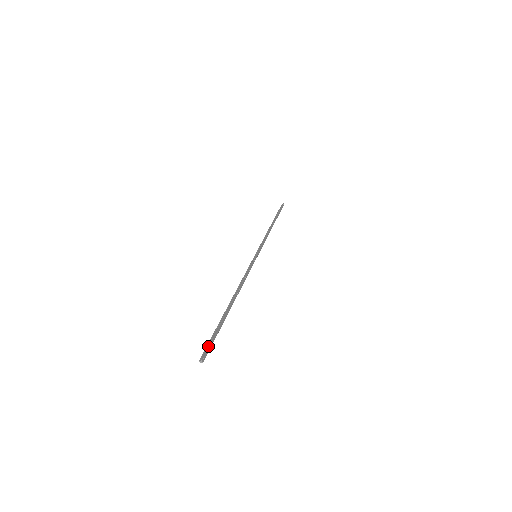
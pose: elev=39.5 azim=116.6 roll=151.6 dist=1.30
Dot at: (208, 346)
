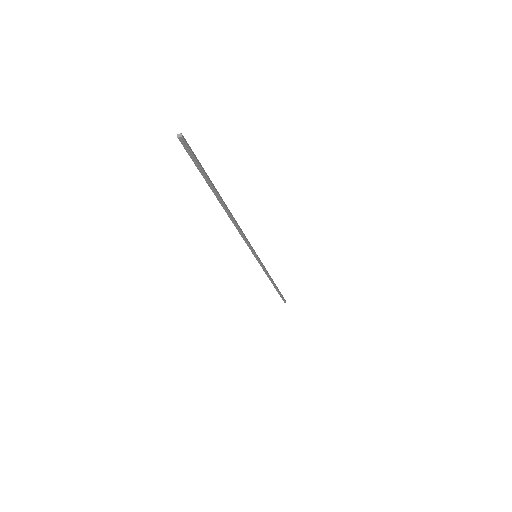
Dot at: occluded
